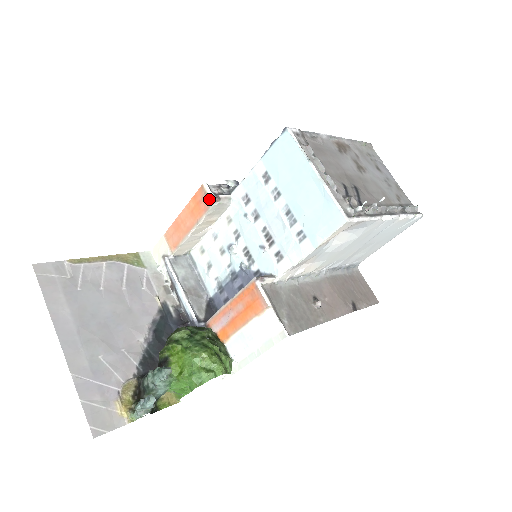
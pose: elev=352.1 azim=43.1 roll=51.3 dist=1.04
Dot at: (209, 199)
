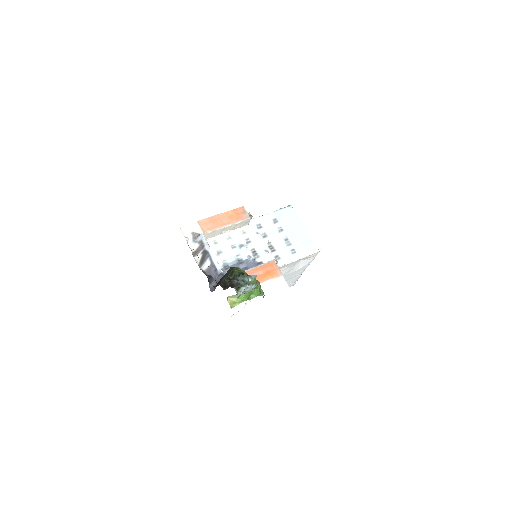
Dot at: (247, 214)
